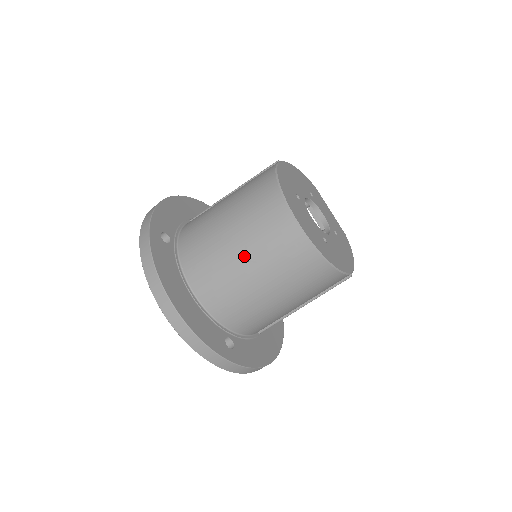
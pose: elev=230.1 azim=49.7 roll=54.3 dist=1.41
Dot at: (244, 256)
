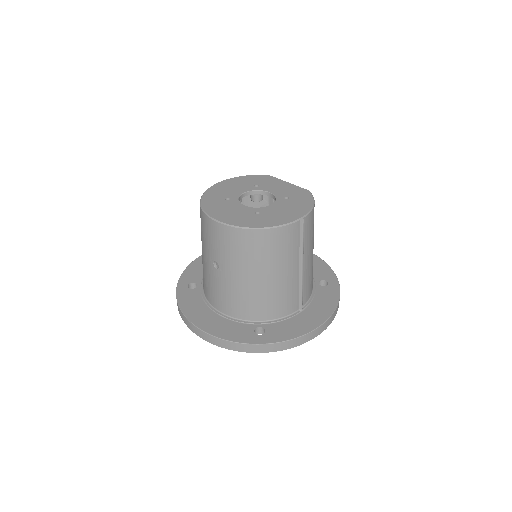
Dot at: occluded
